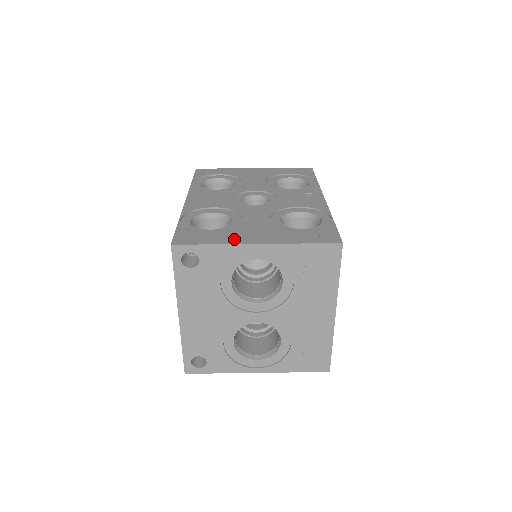
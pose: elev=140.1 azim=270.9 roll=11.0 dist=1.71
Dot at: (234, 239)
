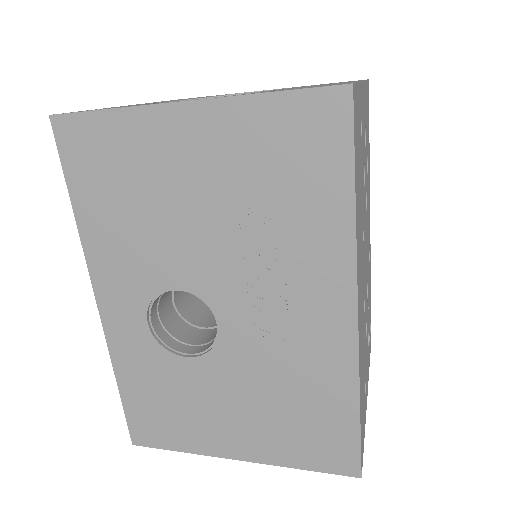
Dot at: occluded
